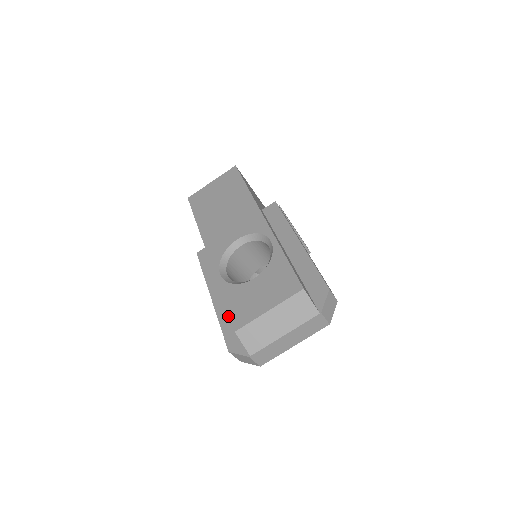
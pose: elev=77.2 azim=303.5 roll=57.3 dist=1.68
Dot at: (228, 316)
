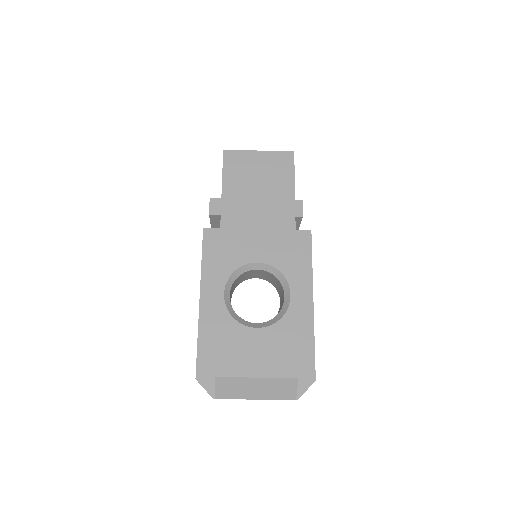
Dot at: (210, 338)
